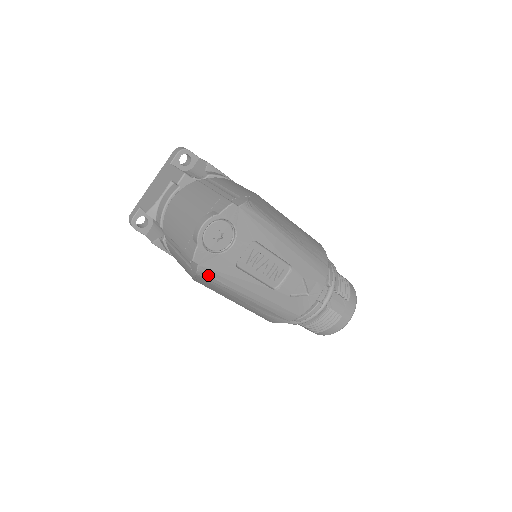
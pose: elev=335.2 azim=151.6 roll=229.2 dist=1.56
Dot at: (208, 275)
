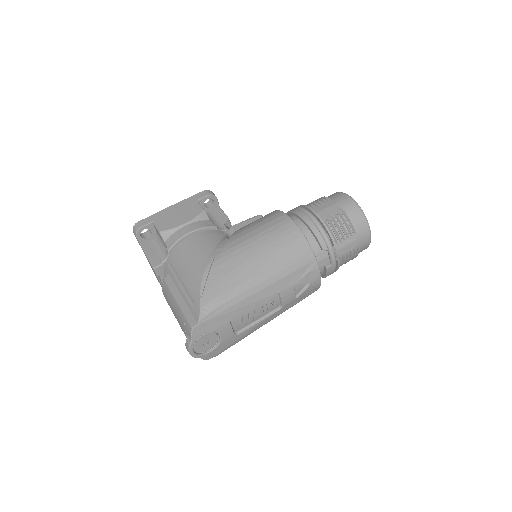
Dot at: occluded
